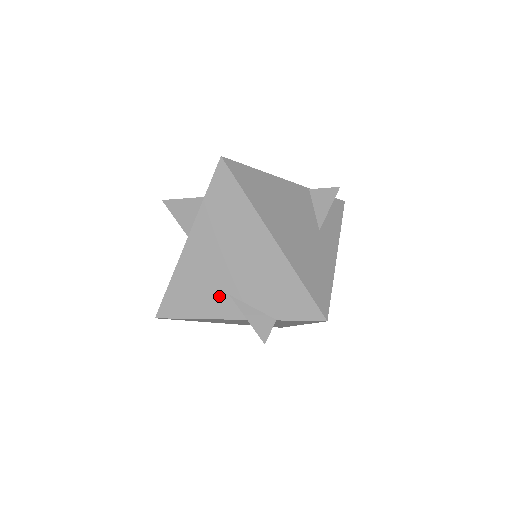
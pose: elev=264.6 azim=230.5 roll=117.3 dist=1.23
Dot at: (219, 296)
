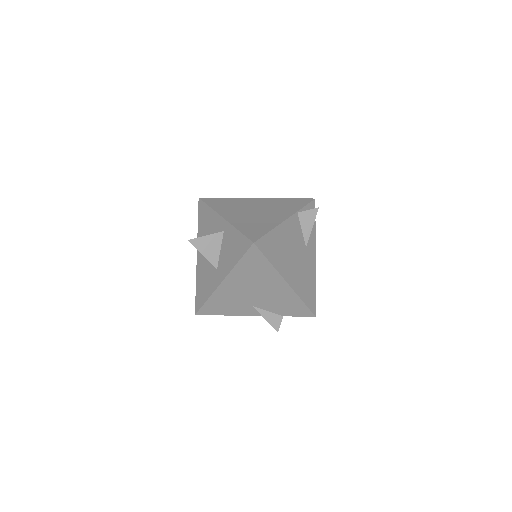
Dot at: (245, 307)
